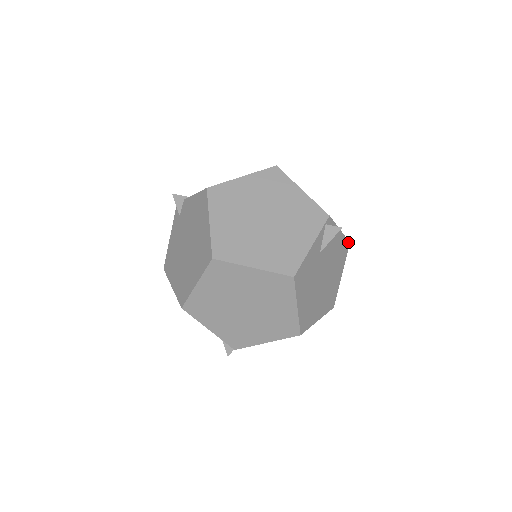
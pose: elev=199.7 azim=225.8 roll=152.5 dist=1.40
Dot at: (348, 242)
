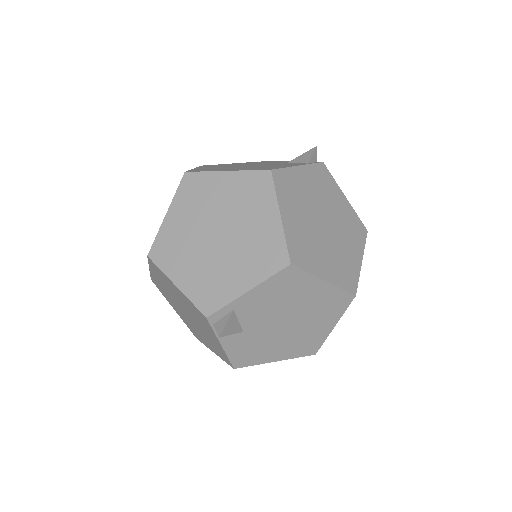
Dot at: (285, 268)
